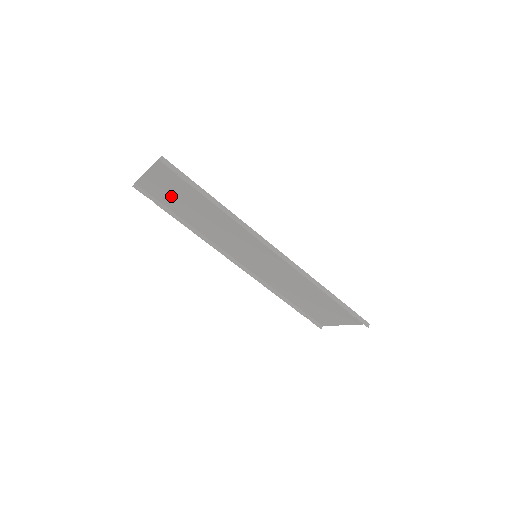
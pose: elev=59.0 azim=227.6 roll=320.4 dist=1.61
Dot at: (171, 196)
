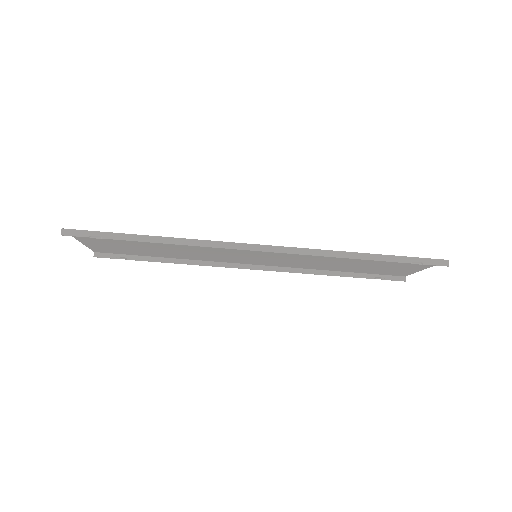
Dot at: (126, 248)
